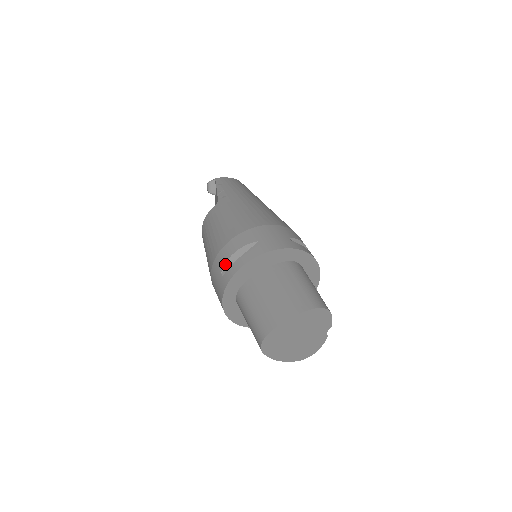
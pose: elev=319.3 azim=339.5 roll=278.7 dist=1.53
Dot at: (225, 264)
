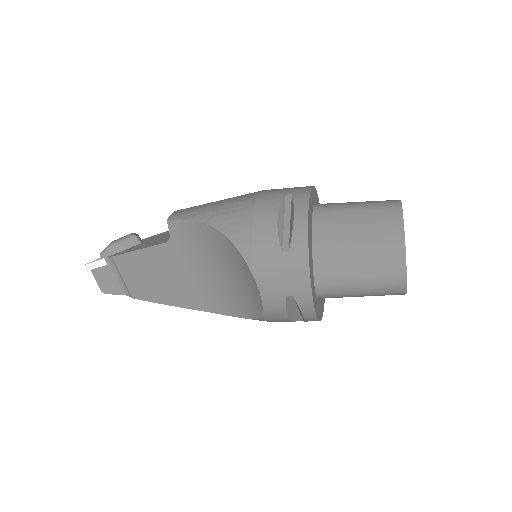
Dot at: occluded
